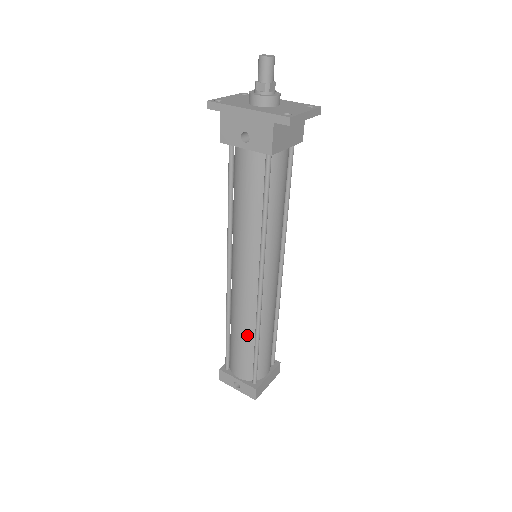
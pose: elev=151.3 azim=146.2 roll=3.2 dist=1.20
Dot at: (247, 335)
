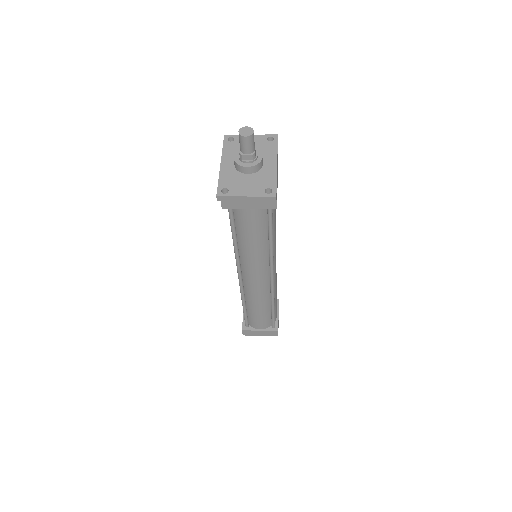
Dot at: occluded
